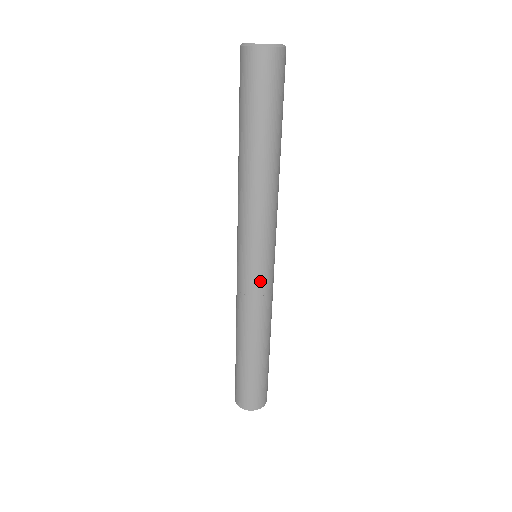
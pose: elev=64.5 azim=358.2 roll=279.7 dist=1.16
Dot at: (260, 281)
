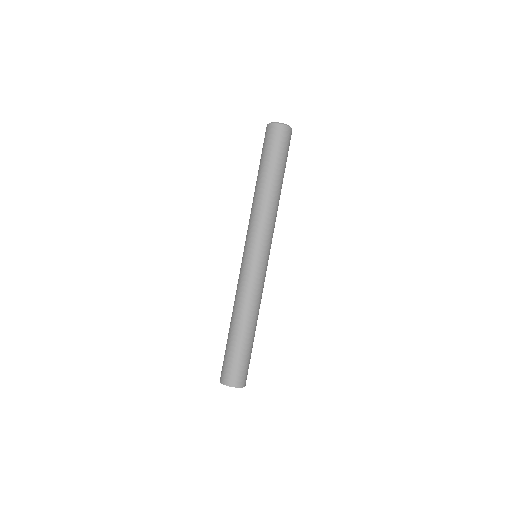
Dot at: (264, 271)
